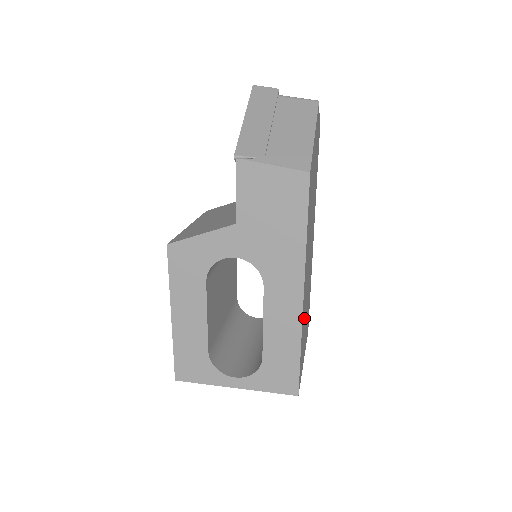
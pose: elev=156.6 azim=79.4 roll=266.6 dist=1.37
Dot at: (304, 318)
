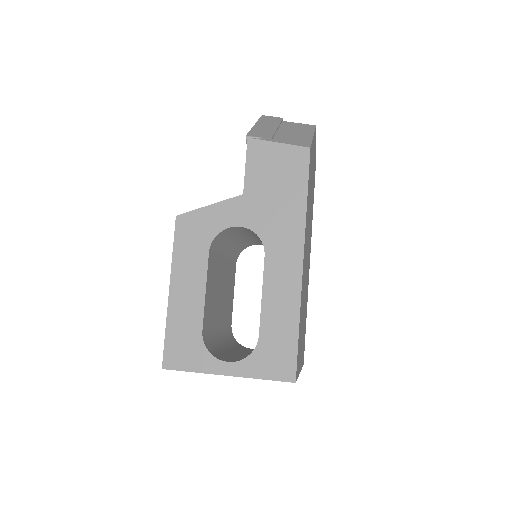
Dot at: (302, 305)
